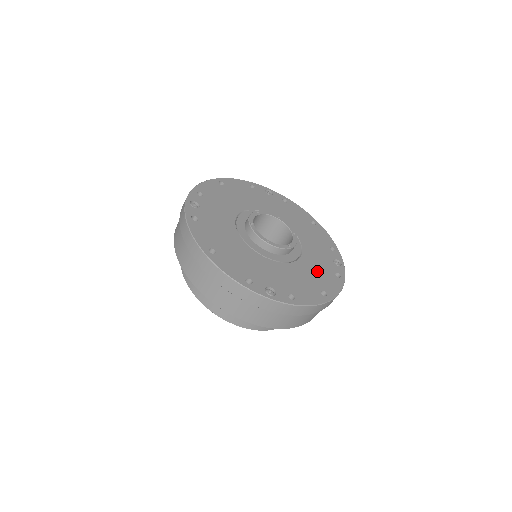
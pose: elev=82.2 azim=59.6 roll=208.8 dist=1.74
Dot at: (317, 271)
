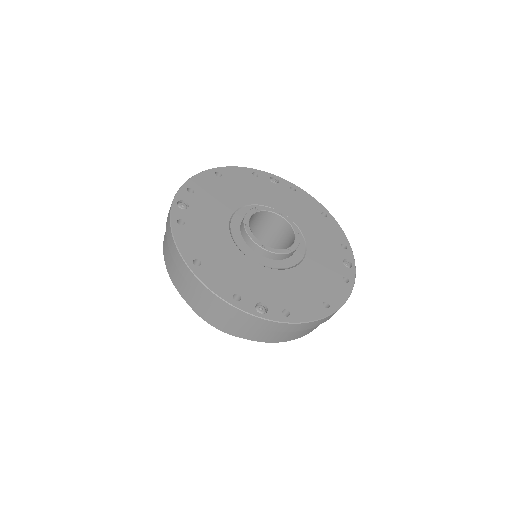
Dot at: (321, 277)
